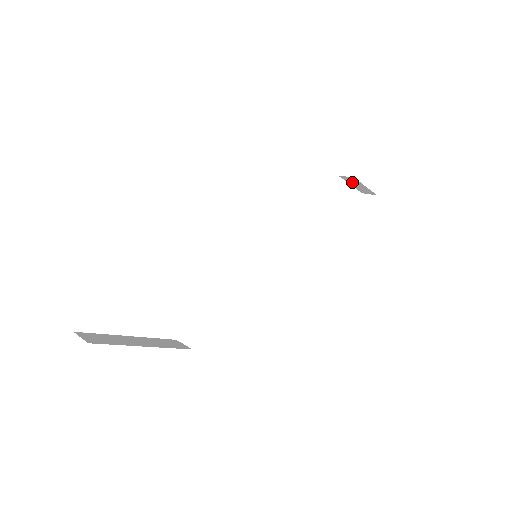
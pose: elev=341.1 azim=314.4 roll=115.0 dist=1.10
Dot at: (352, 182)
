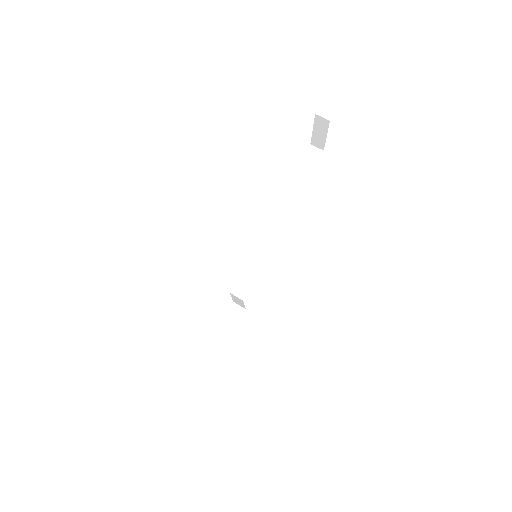
Dot at: occluded
